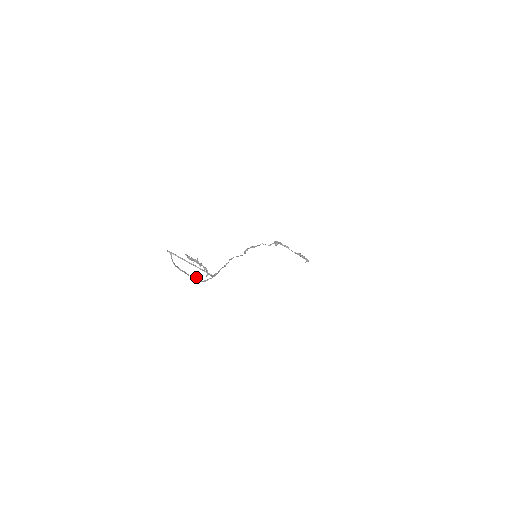
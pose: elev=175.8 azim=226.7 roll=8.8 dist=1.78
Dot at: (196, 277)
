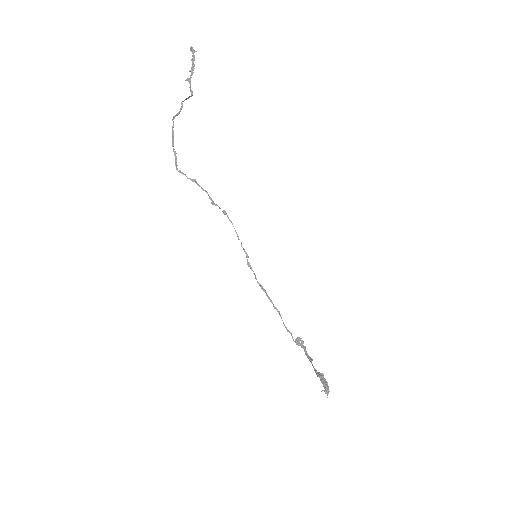
Dot at: (176, 158)
